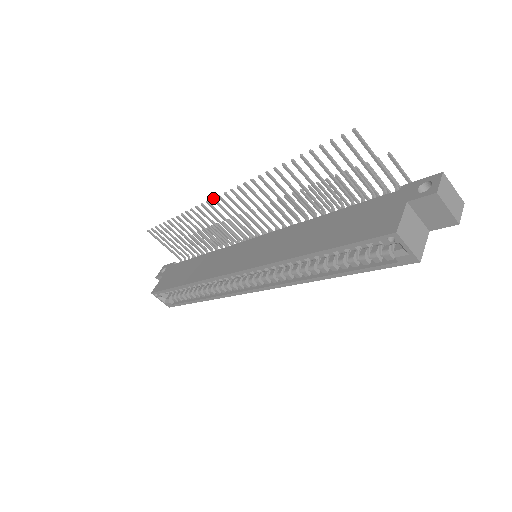
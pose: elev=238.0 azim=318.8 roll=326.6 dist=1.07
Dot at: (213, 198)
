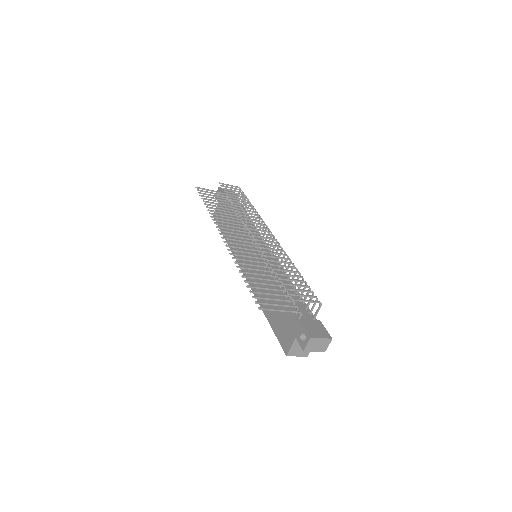
Dot at: (218, 230)
